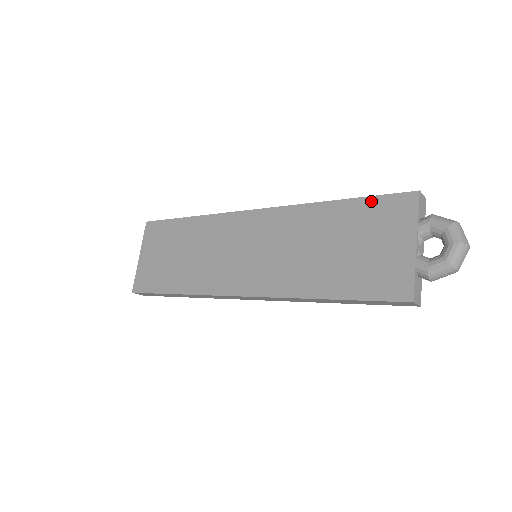
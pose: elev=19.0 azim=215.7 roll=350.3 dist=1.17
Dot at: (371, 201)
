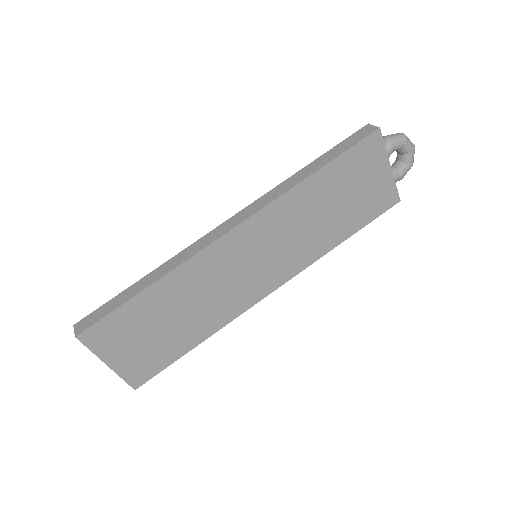
Dot at: (348, 155)
